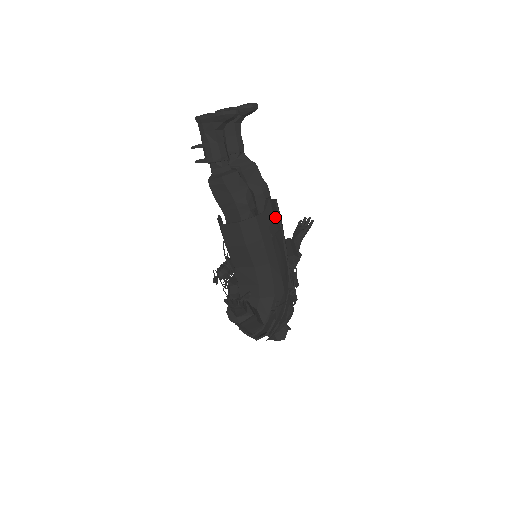
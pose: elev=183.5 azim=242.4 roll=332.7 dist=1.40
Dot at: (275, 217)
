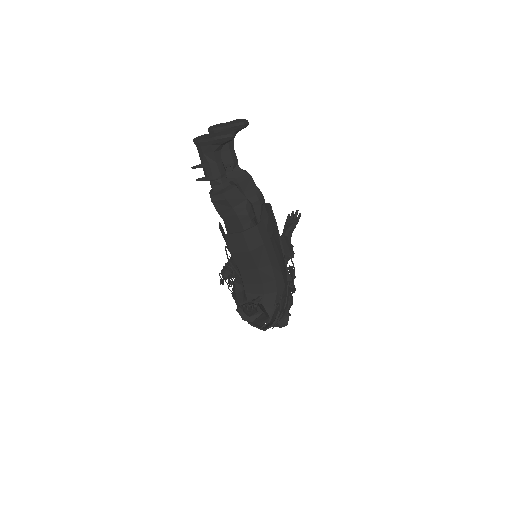
Dot at: (269, 218)
